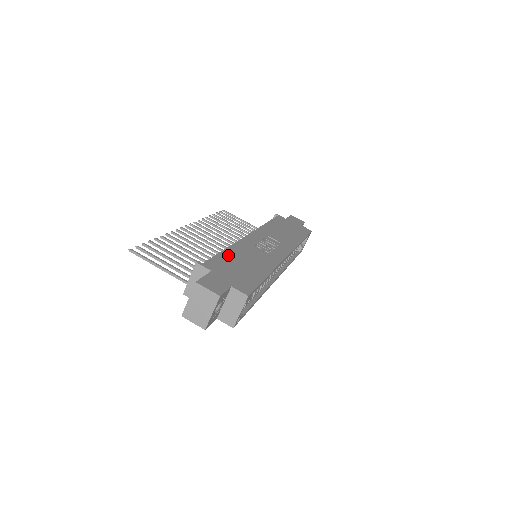
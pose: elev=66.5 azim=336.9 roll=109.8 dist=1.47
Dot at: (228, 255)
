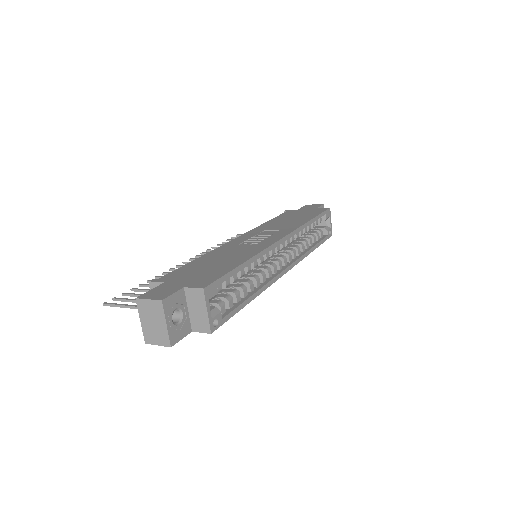
Dot at: (197, 262)
